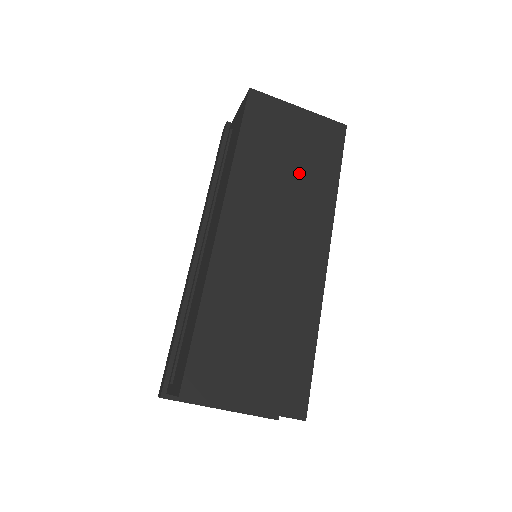
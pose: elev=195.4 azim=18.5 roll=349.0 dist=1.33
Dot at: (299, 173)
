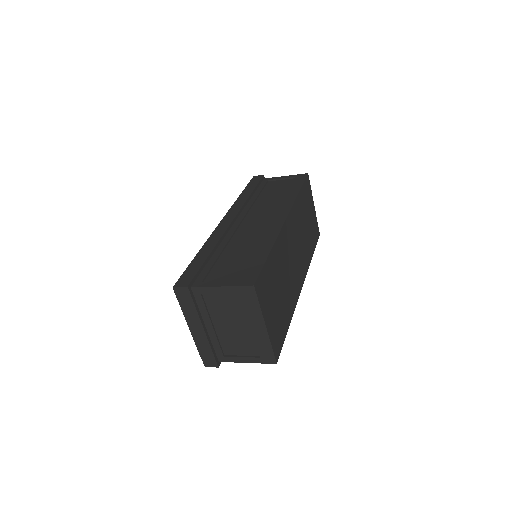
Dot at: (307, 234)
